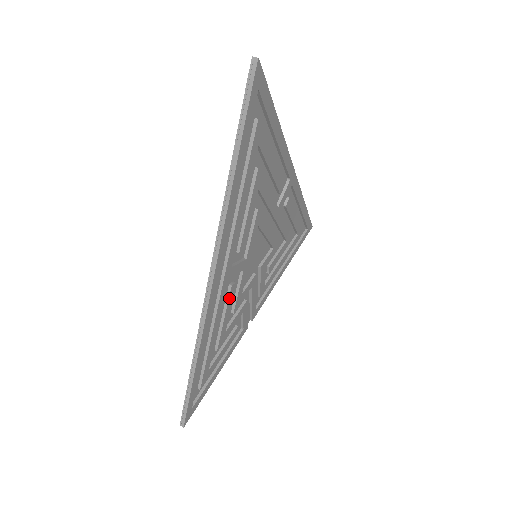
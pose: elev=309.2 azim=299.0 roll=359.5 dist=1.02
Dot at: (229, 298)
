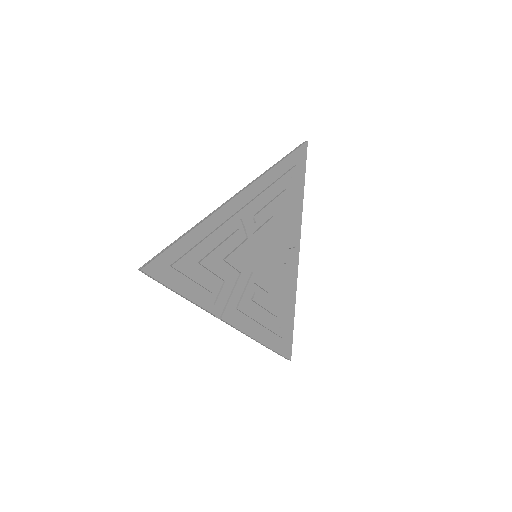
Dot at: (232, 236)
